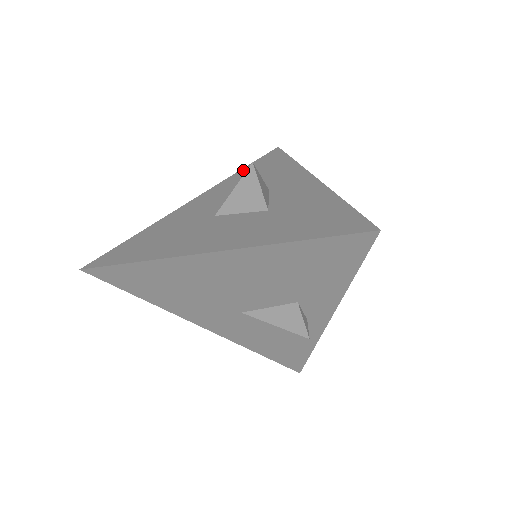
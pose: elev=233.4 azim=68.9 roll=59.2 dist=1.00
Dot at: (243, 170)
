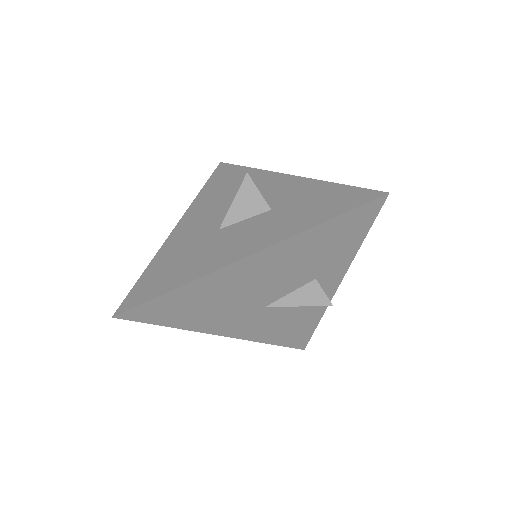
Dot at: (205, 188)
